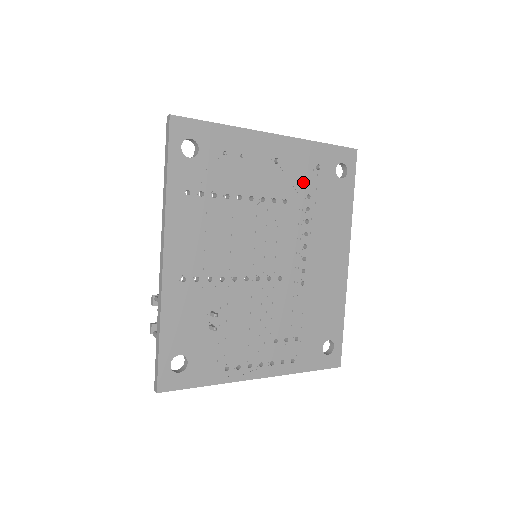
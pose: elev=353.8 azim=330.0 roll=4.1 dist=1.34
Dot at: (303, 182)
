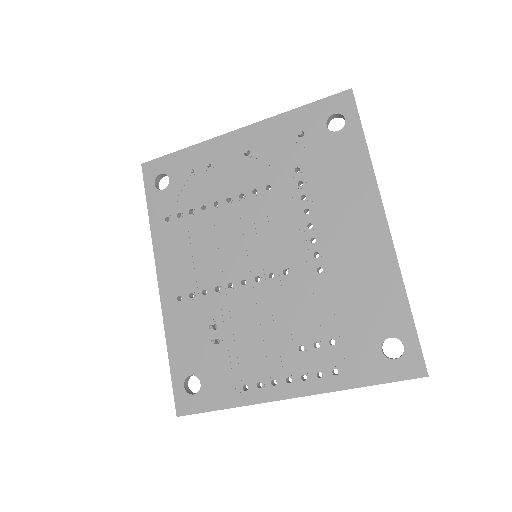
Dot at: (286, 158)
